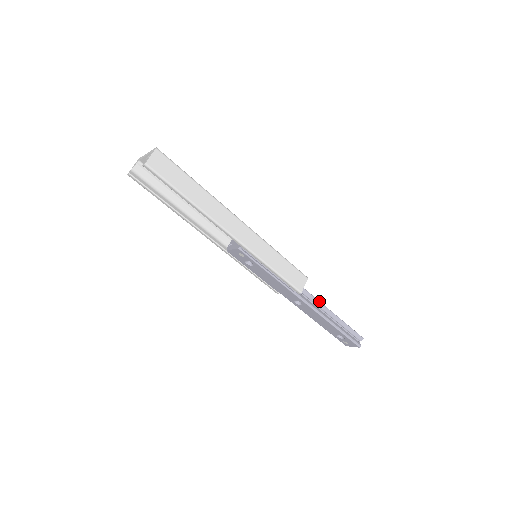
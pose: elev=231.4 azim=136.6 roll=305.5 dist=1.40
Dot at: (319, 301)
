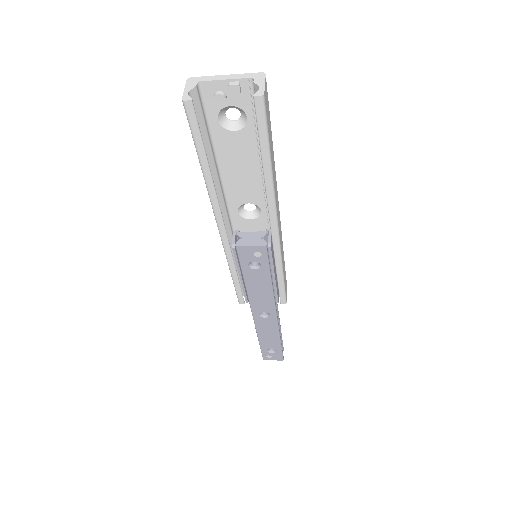
Dot at: (278, 312)
